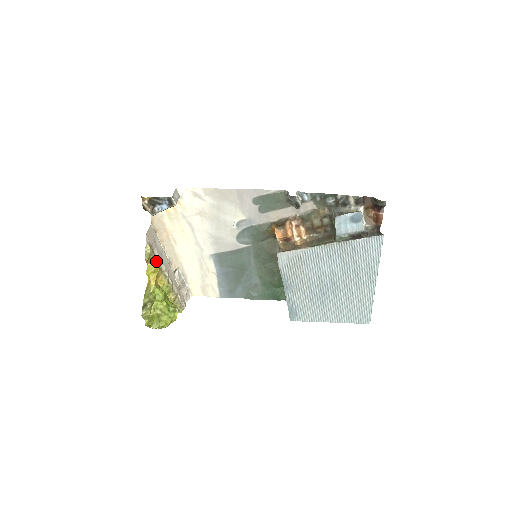
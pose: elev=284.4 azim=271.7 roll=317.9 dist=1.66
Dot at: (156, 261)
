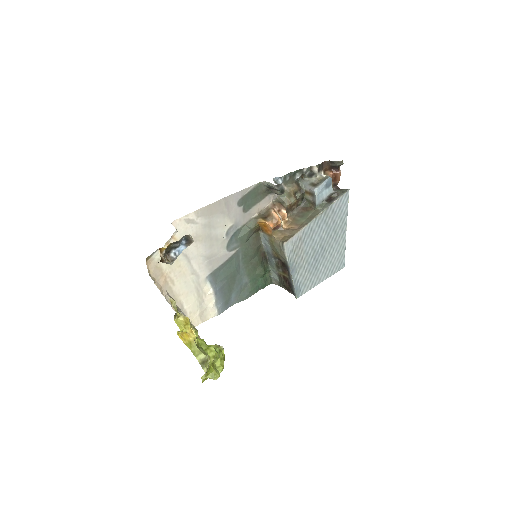
Dot at: (180, 312)
